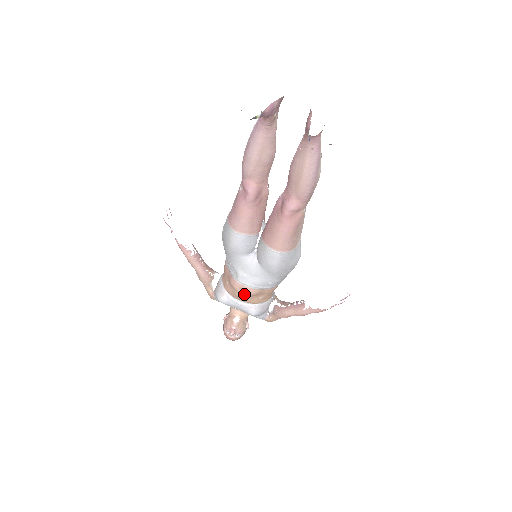
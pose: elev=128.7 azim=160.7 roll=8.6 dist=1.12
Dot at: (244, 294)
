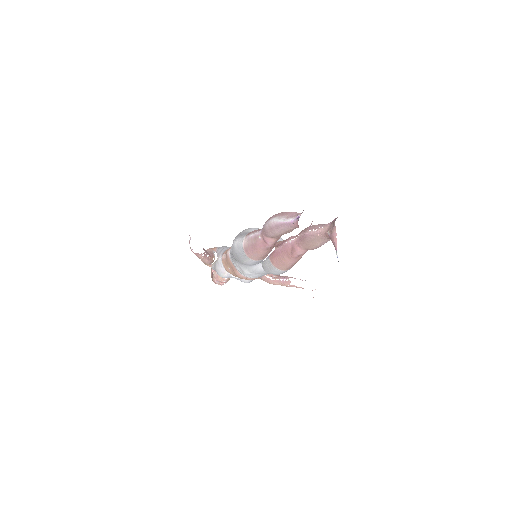
Dot at: (245, 279)
